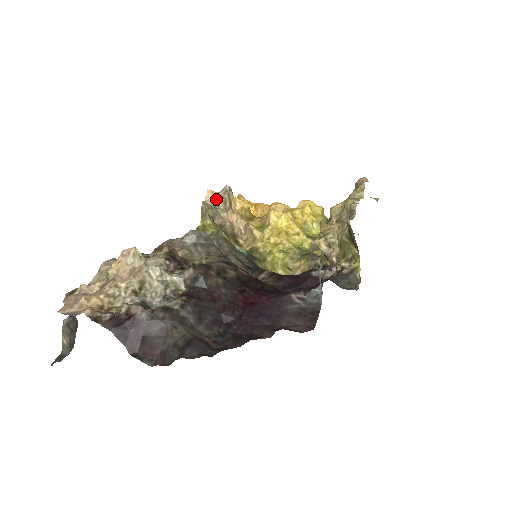
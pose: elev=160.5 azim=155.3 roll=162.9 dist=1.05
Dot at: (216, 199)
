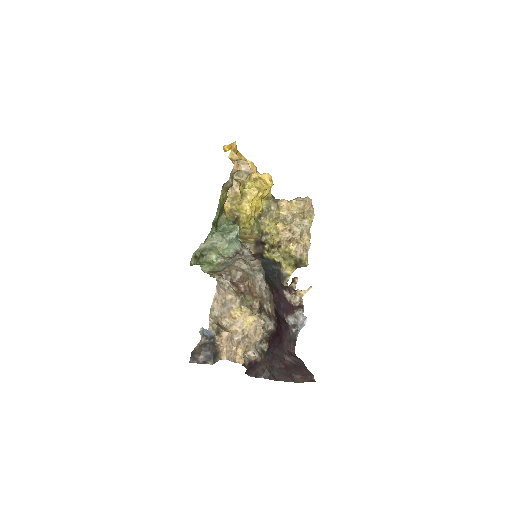
Dot at: (236, 171)
